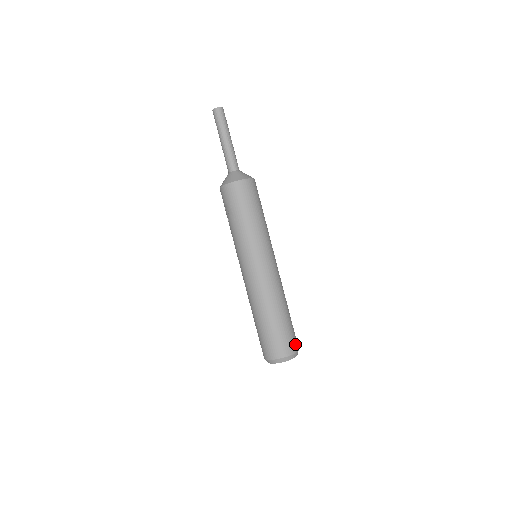
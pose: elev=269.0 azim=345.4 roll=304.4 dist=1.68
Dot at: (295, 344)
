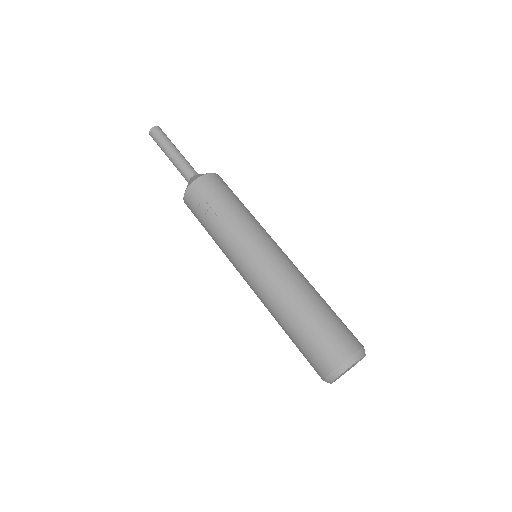
Dot at: (356, 338)
